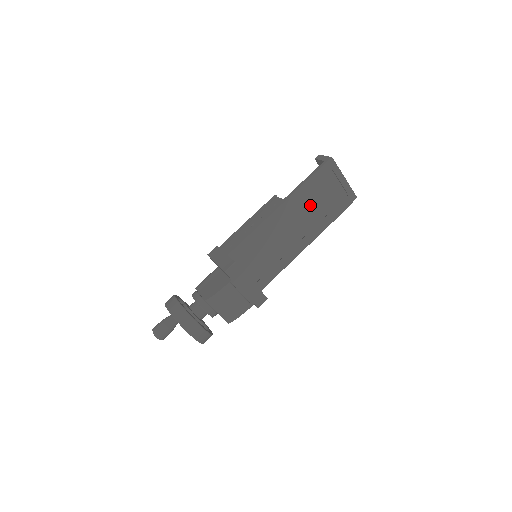
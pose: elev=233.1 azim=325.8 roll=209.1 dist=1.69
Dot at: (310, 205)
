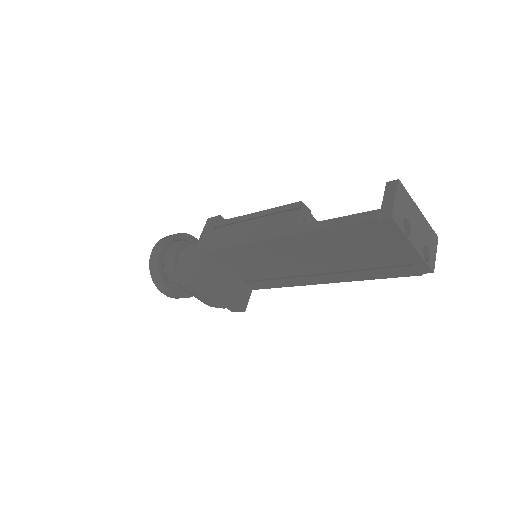
Dot at: (337, 250)
